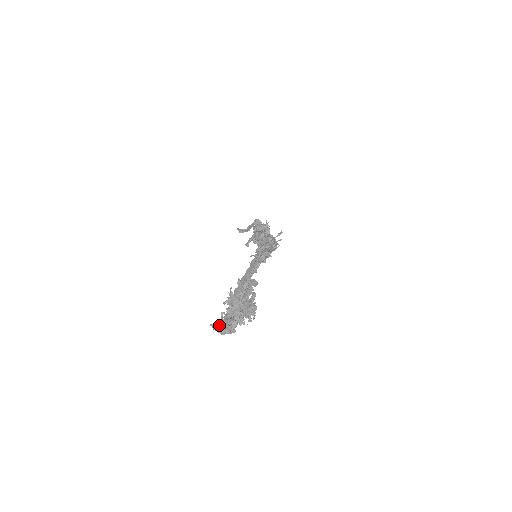
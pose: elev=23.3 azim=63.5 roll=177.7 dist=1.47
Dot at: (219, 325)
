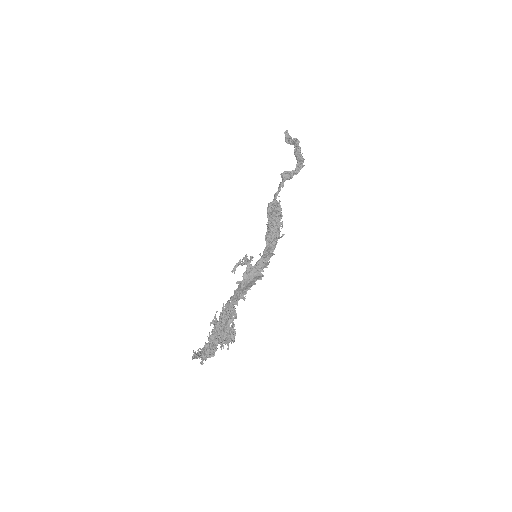
Dot at: occluded
